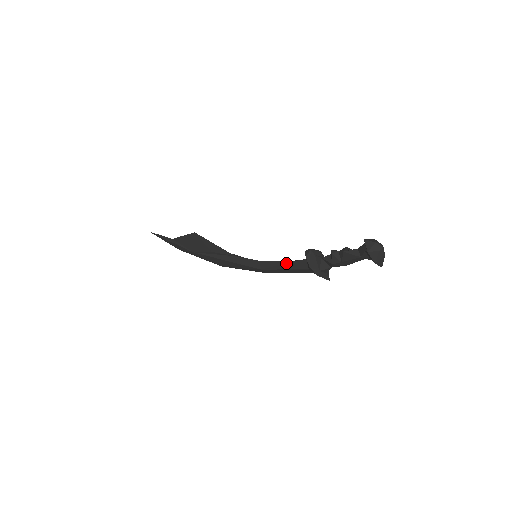
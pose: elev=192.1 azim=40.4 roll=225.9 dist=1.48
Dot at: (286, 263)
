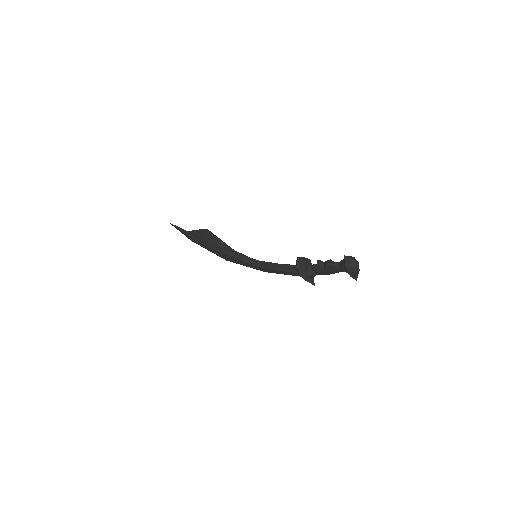
Dot at: (280, 265)
